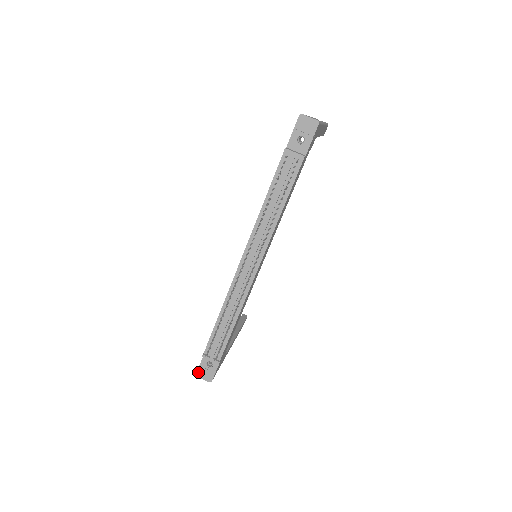
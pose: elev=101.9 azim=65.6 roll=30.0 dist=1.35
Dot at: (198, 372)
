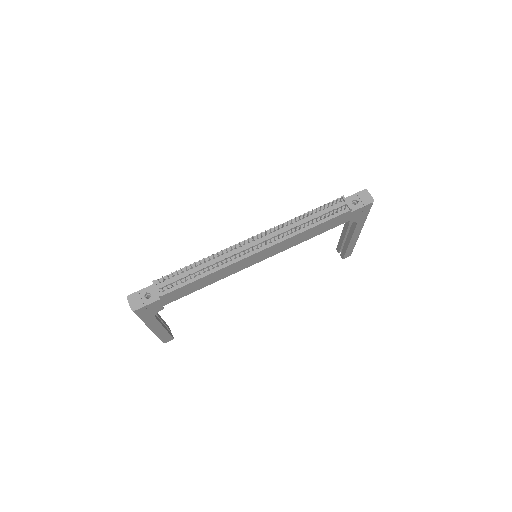
Dot at: (131, 295)
